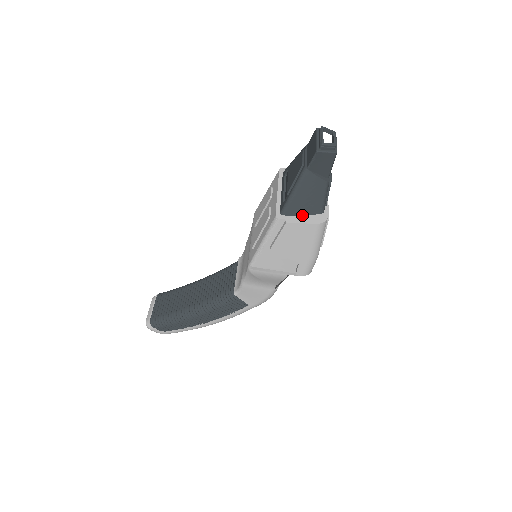
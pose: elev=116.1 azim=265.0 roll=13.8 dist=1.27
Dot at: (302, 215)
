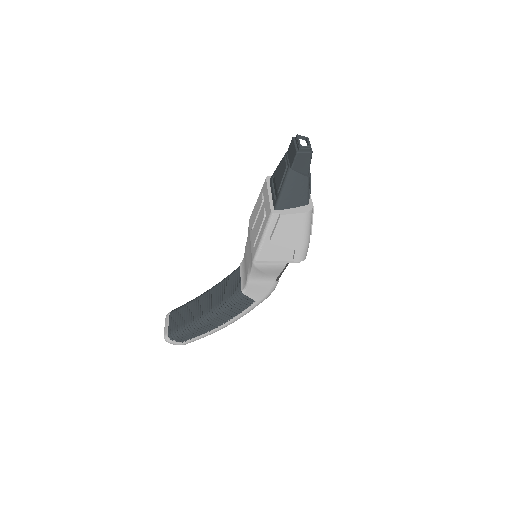
Dot at: (292, 208)
